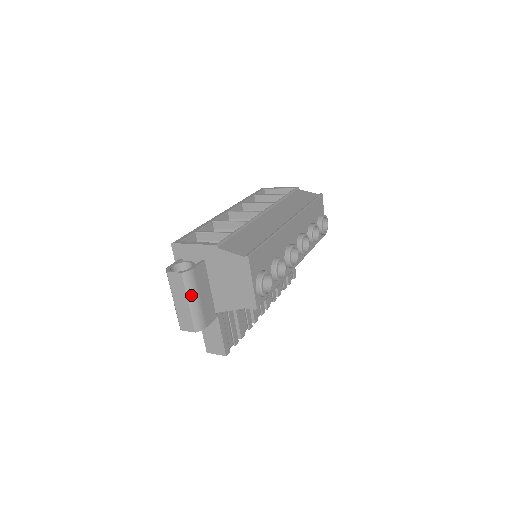
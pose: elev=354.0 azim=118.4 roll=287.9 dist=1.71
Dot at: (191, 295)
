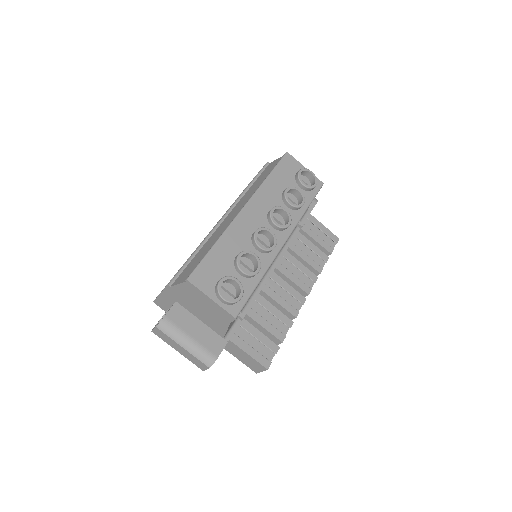
Dot at: (179, 339)
